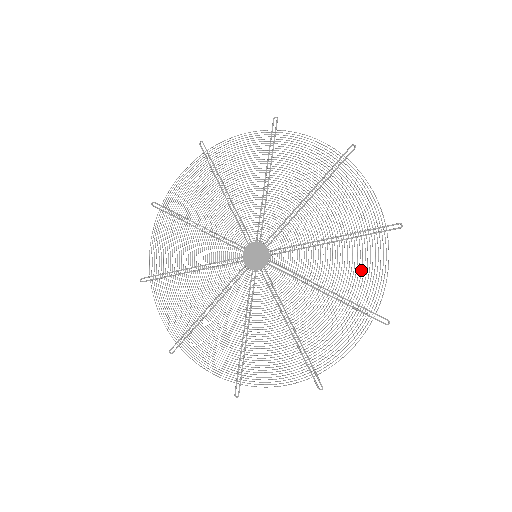
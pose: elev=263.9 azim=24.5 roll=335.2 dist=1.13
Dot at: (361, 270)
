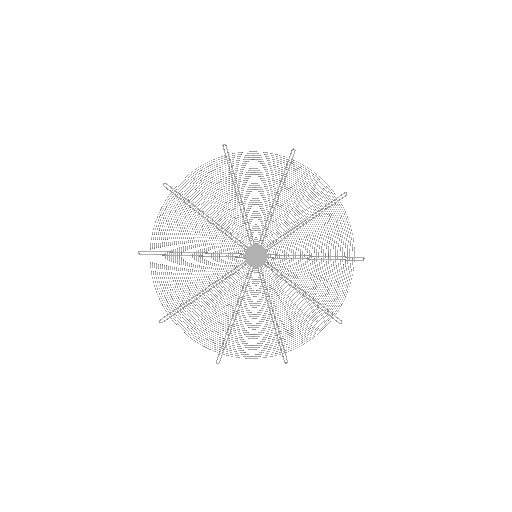
Dot at: occluded
